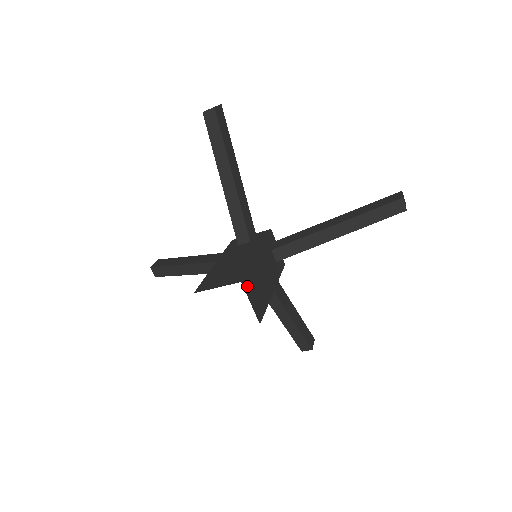
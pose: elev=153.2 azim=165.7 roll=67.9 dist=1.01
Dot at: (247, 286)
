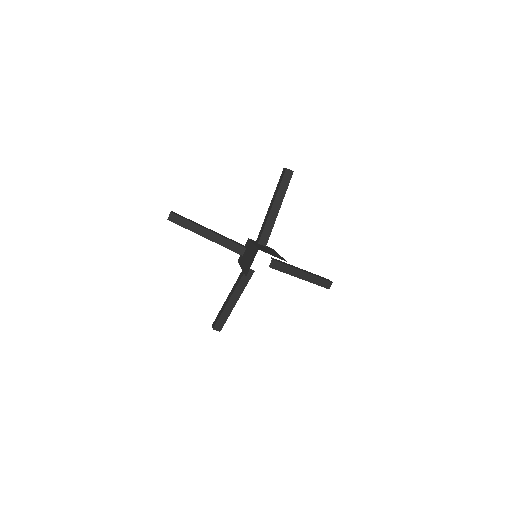
Dot at: occluded
